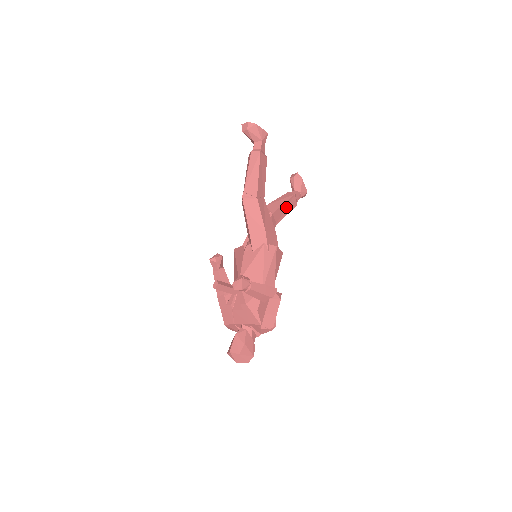
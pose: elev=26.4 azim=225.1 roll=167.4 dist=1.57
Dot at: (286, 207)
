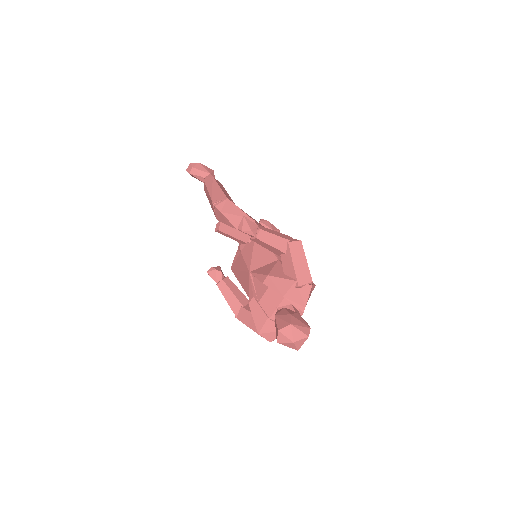
Dot at: occluded
